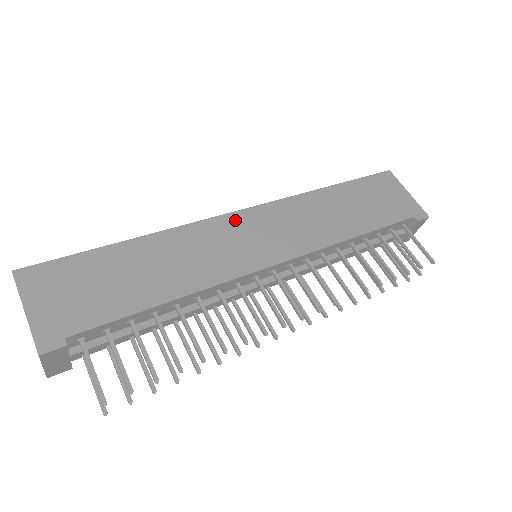
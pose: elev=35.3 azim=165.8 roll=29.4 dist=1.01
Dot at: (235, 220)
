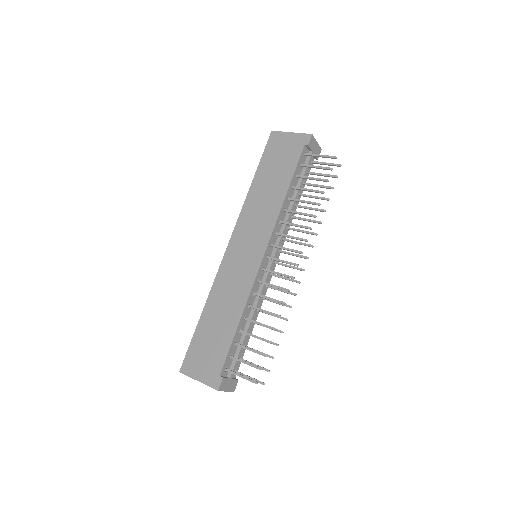
Dot at: (230, 254)
